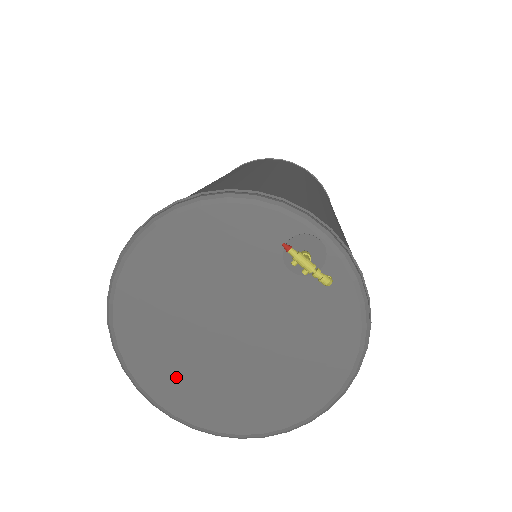
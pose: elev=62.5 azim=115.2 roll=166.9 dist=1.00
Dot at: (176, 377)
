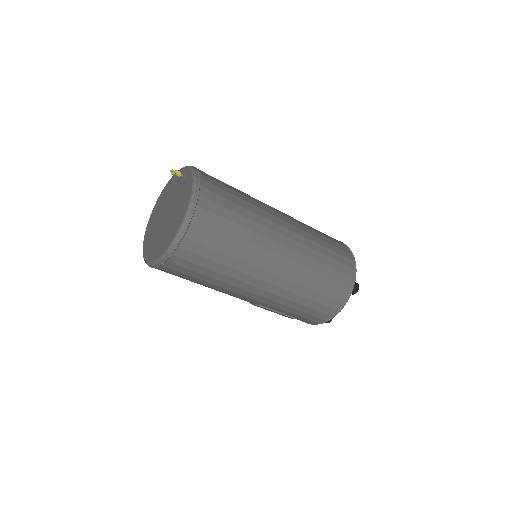
Dot at: (152, 245)
